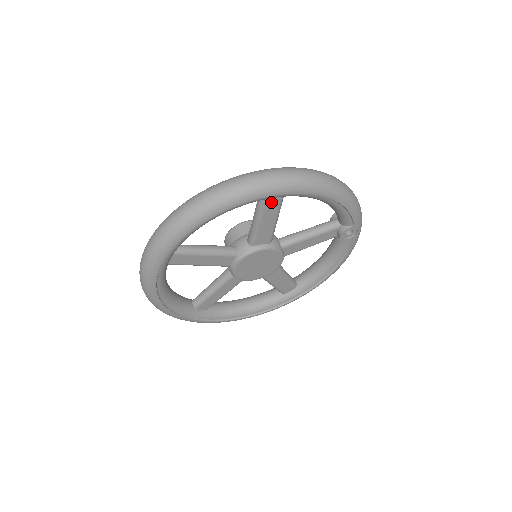
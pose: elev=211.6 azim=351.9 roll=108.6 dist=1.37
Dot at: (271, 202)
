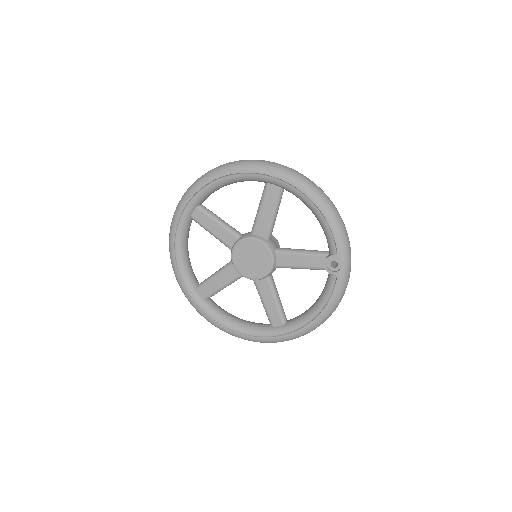
Dot at: (271, 189)
